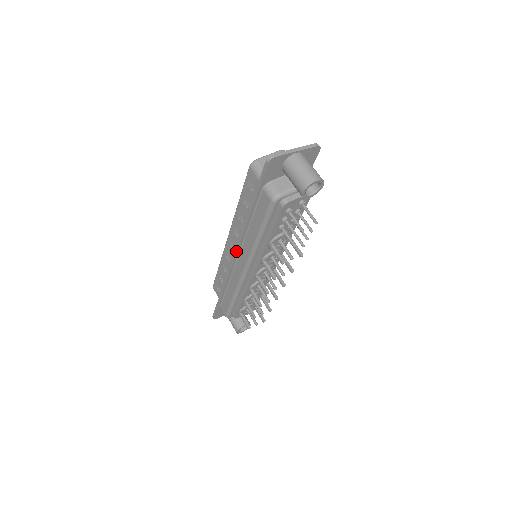
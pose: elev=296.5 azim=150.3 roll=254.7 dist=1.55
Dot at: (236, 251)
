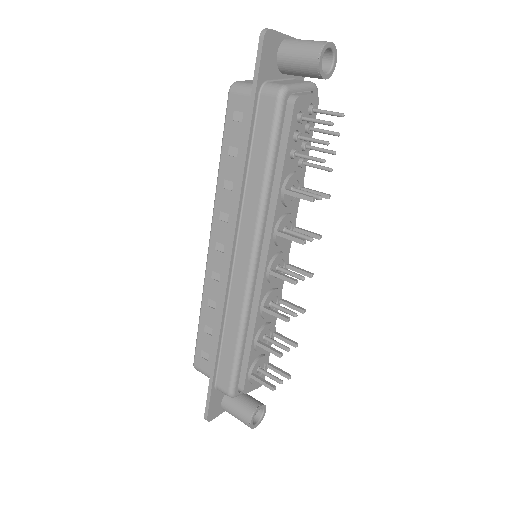
Dot at: (232, 236)
